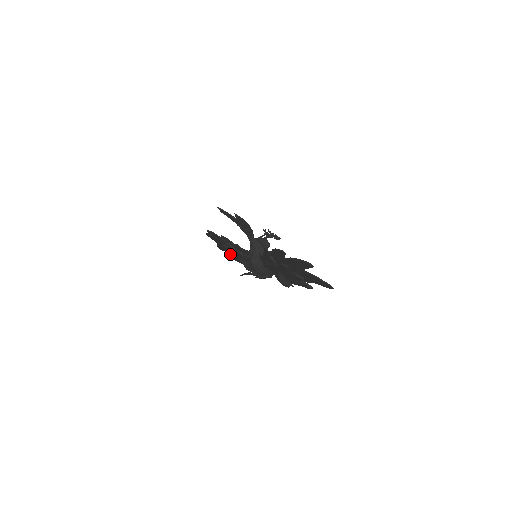
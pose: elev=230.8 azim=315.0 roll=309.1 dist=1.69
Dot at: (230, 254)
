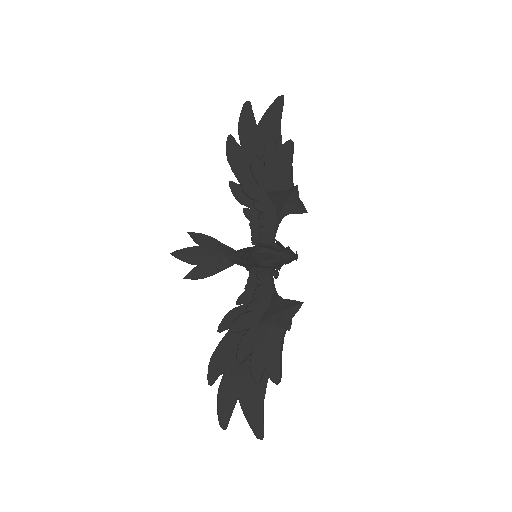
Dot at: (259, 362)
